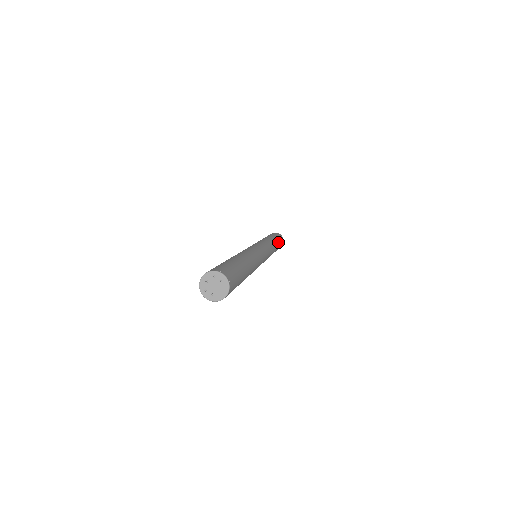
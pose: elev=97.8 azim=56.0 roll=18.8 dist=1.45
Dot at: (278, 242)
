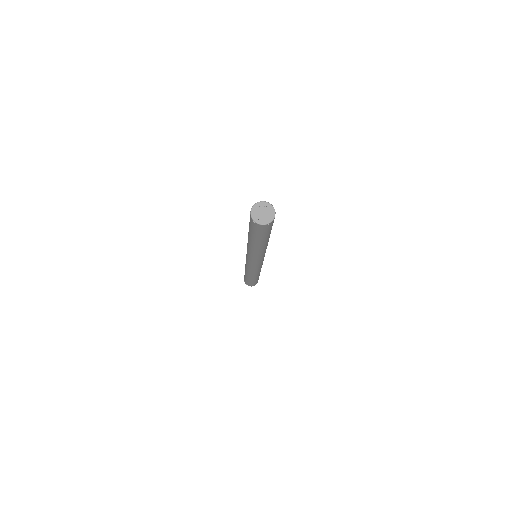
Dot at: occluded
